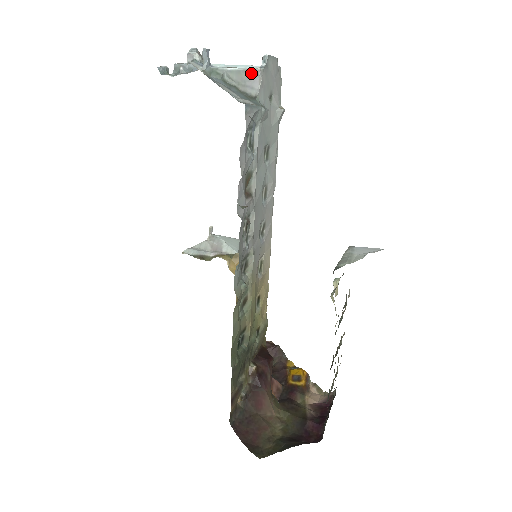
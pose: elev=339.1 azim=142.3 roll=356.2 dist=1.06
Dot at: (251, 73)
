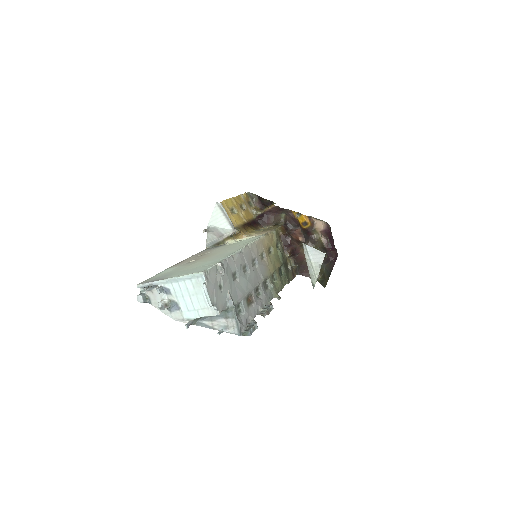
Dot at: (216, 314)
